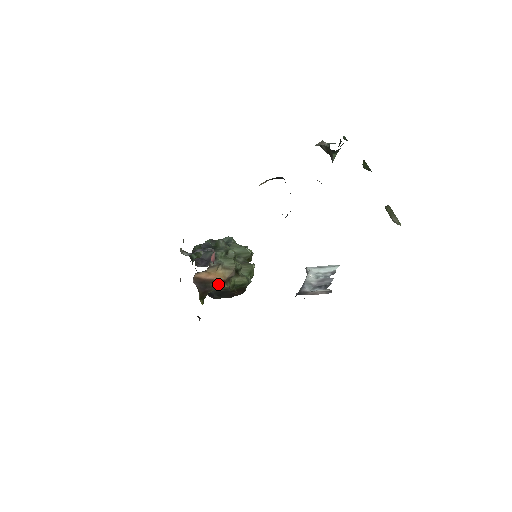
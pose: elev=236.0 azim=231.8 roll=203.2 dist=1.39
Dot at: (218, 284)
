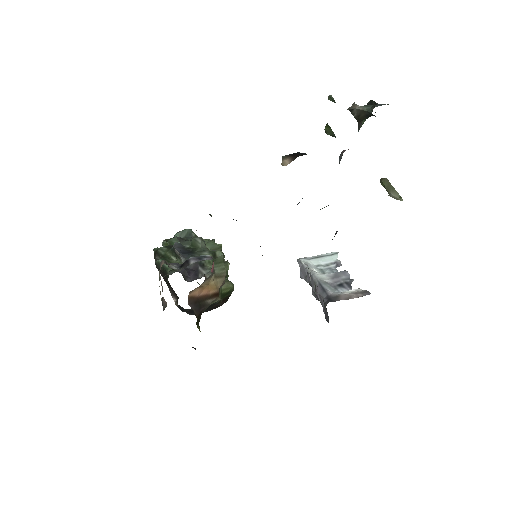
Dot at: (211, 299)
